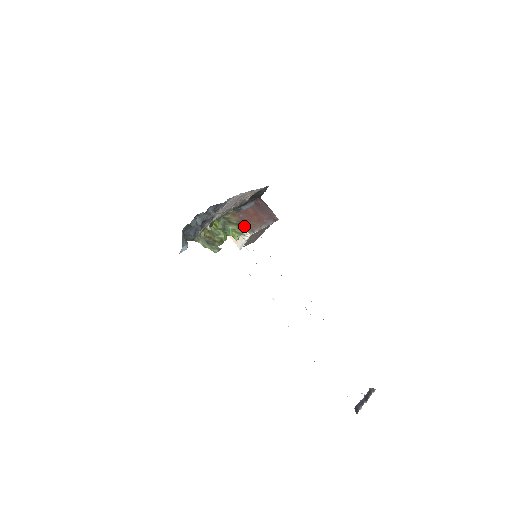
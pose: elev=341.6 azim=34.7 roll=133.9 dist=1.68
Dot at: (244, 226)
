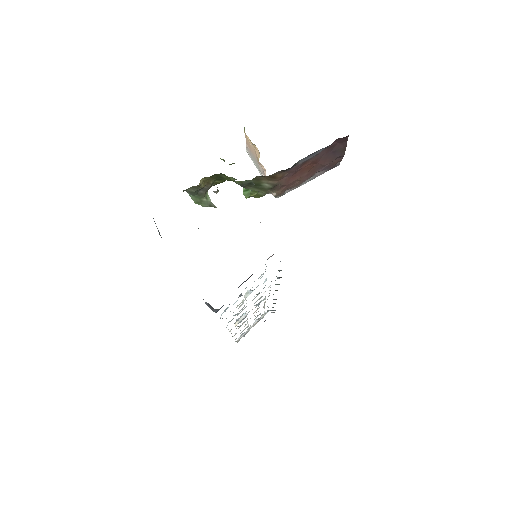
Dot at: (277, 189)
